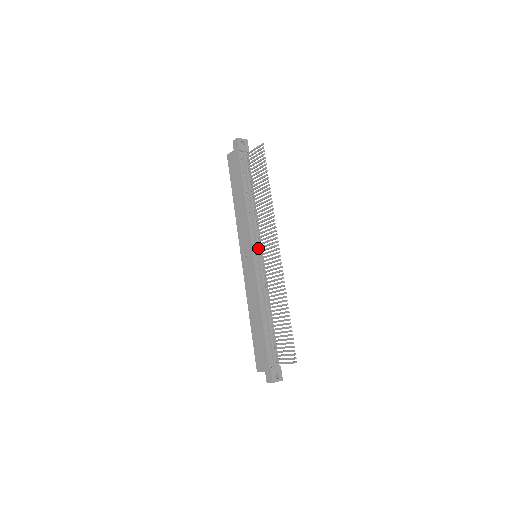
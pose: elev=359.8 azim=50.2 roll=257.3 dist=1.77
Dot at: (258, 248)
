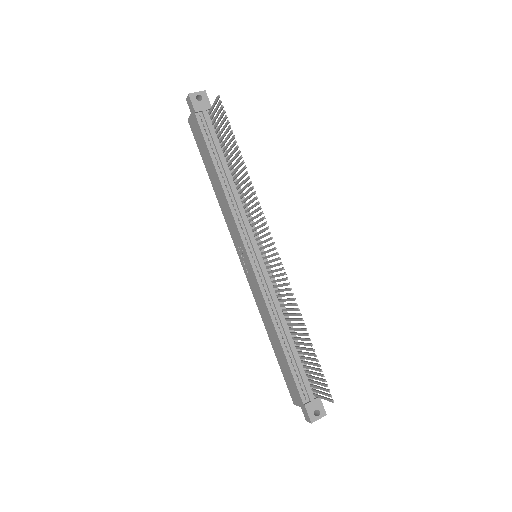
Dot at: (254, 247)
